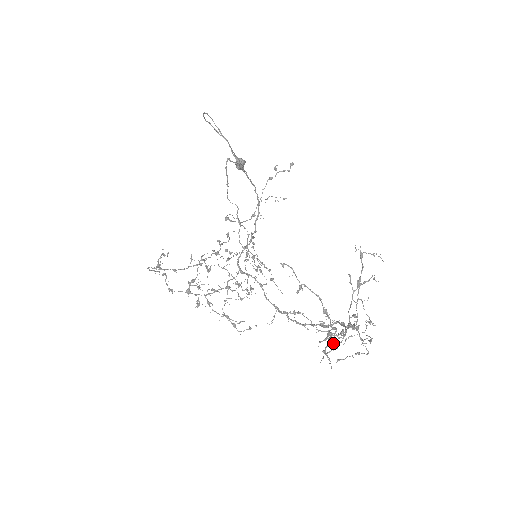
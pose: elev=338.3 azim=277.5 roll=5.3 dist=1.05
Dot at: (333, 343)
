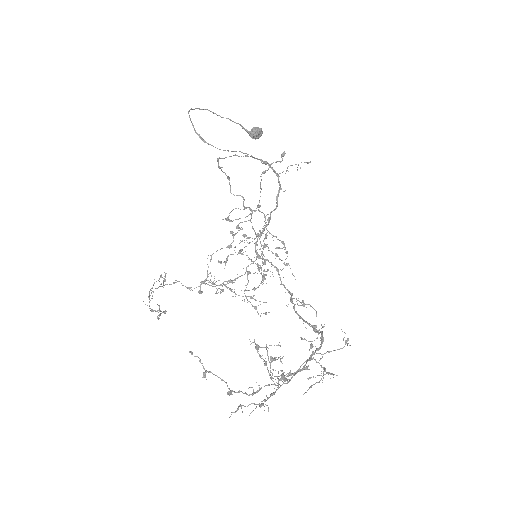
Dot at: (284, 380)
